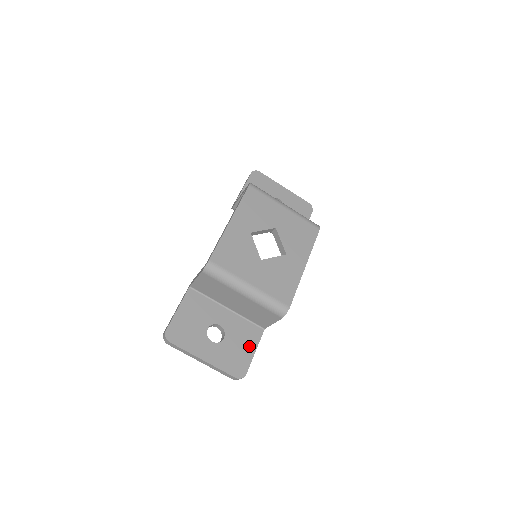
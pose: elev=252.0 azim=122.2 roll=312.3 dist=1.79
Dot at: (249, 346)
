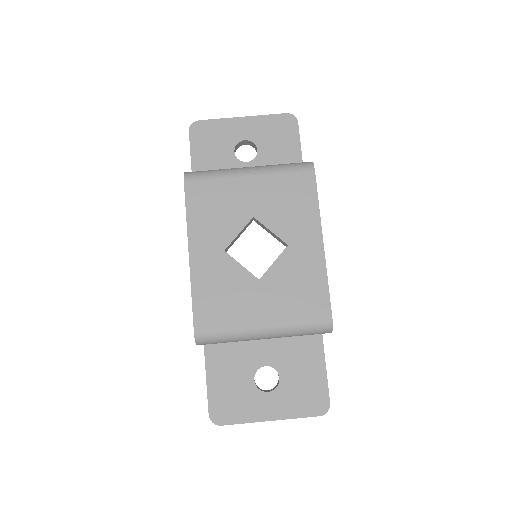
Dot at: (315, 367)
